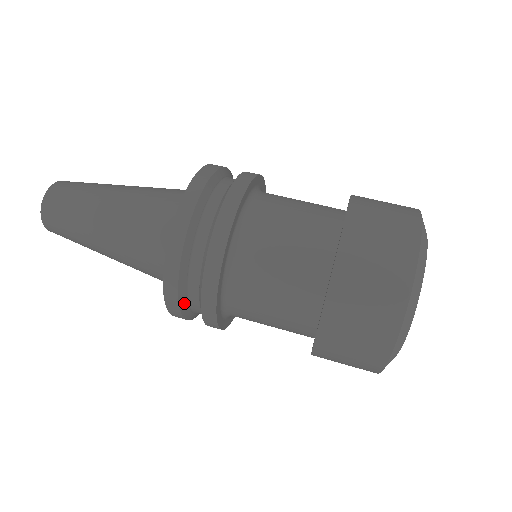
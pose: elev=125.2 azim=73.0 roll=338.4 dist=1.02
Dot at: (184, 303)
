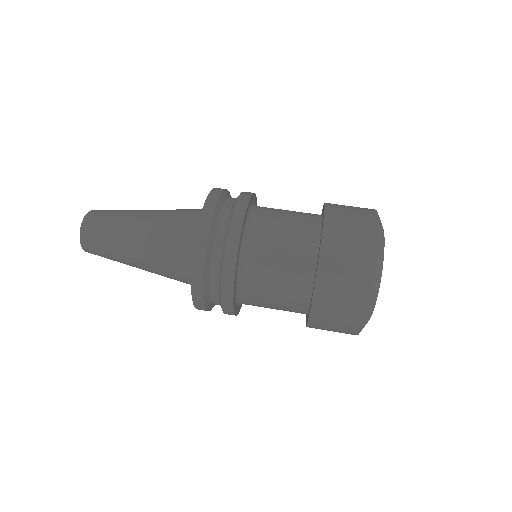
Dot at: (208, 260)
